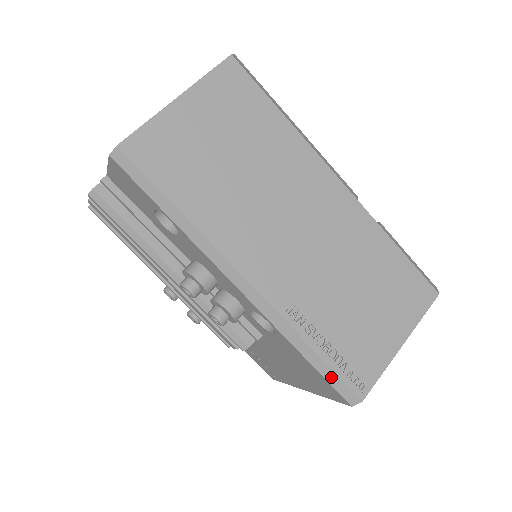
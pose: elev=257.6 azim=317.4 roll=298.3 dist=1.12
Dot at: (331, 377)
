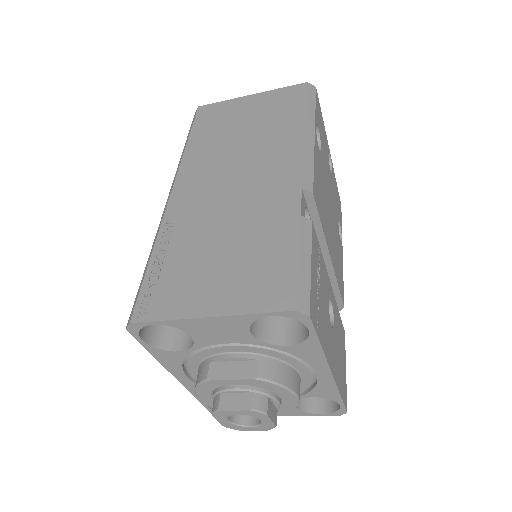
Dot at: (139, 289)
